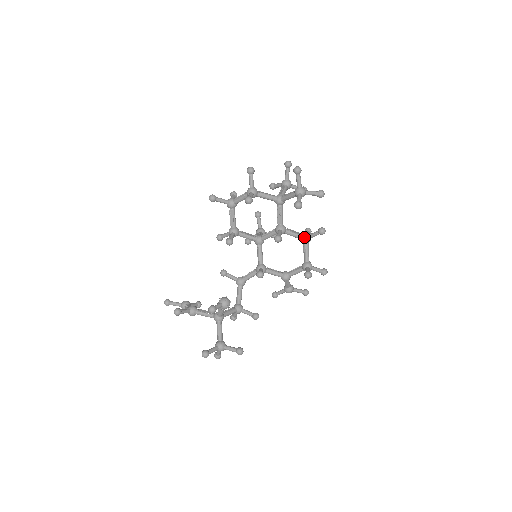
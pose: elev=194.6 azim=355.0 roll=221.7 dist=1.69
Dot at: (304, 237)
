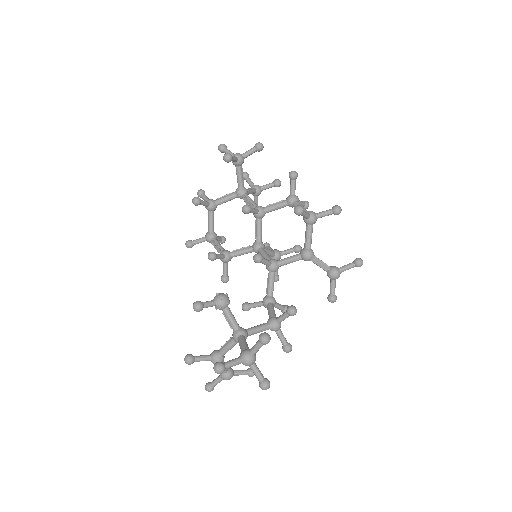
Dot at: (286, 199)
